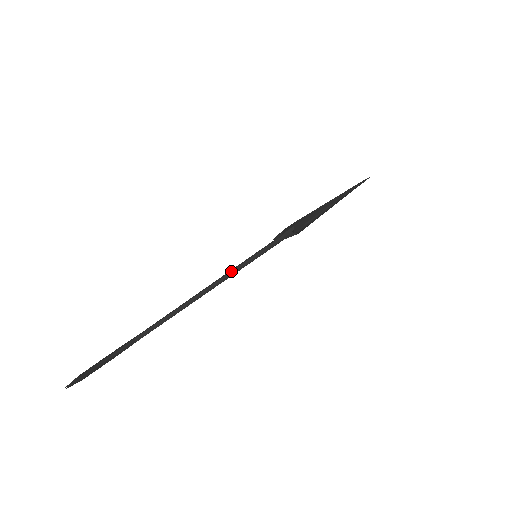
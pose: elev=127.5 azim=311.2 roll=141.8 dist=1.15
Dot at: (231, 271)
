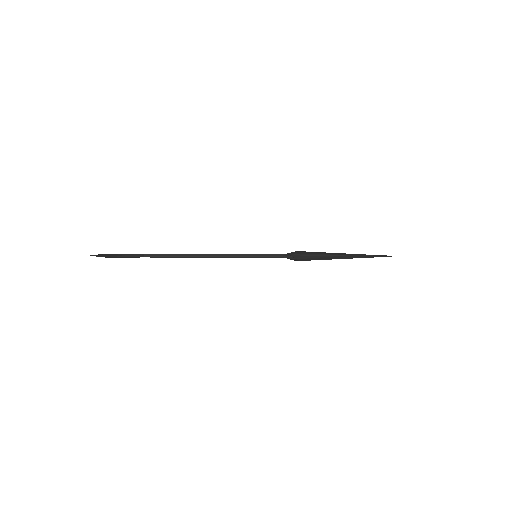
Dot at: (231, 254)
